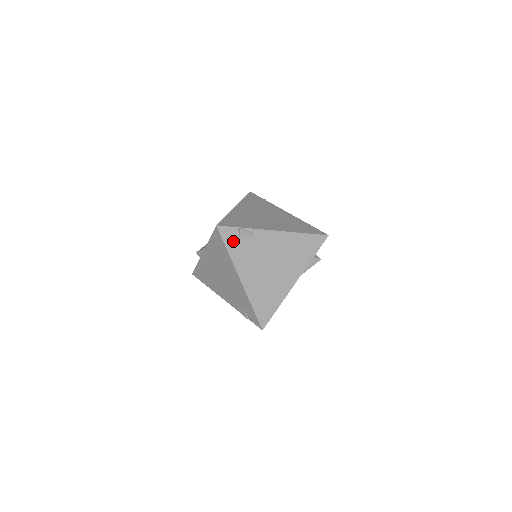
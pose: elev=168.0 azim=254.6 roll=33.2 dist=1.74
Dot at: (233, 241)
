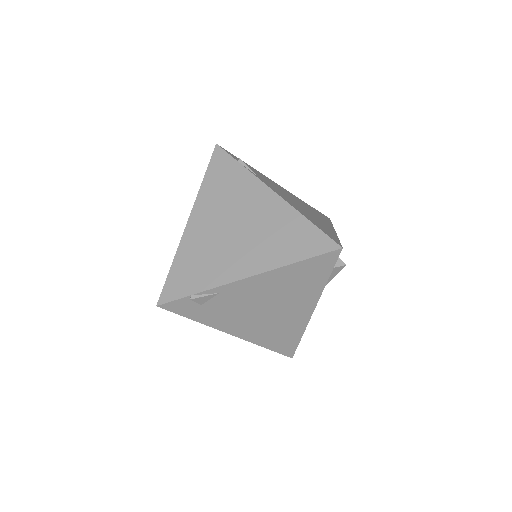
Dot at: (192, 310)
